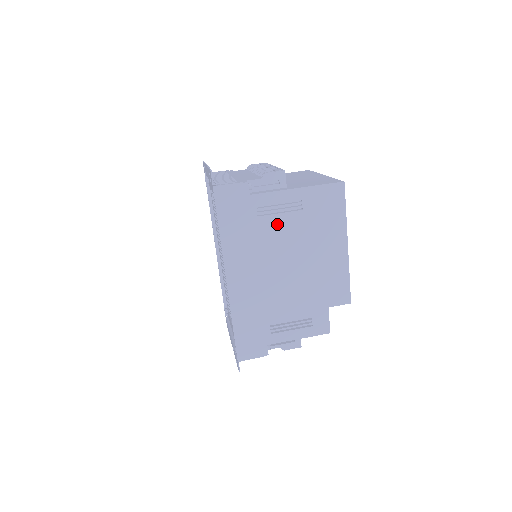
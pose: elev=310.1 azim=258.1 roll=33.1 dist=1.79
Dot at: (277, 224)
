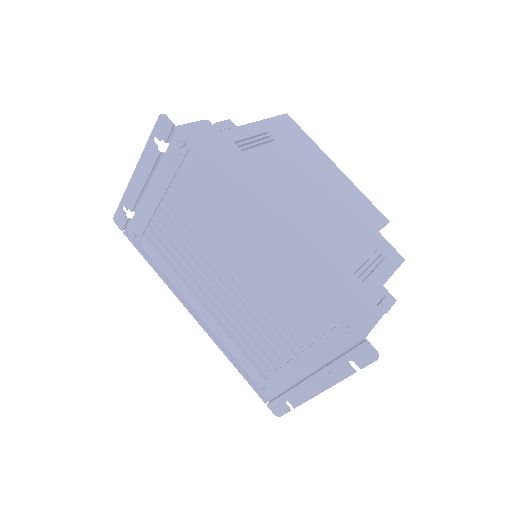
Dot at: (266, 156)
